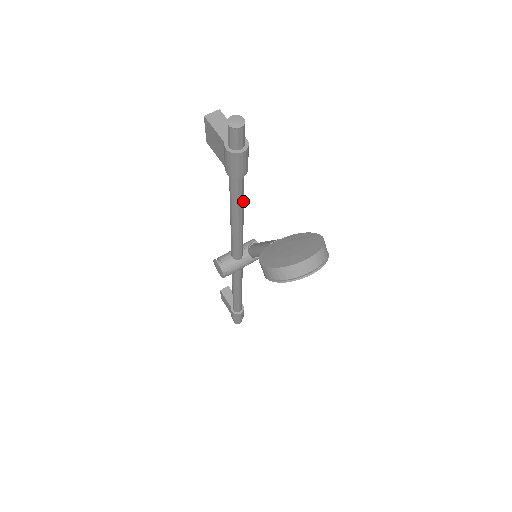
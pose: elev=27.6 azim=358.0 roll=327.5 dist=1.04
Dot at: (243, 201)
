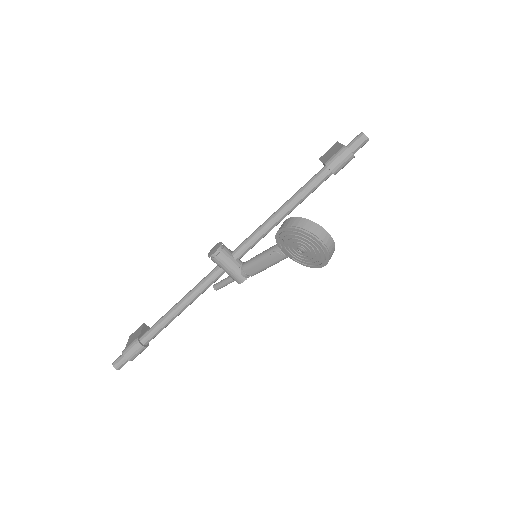
Dot at: (304, 199)
